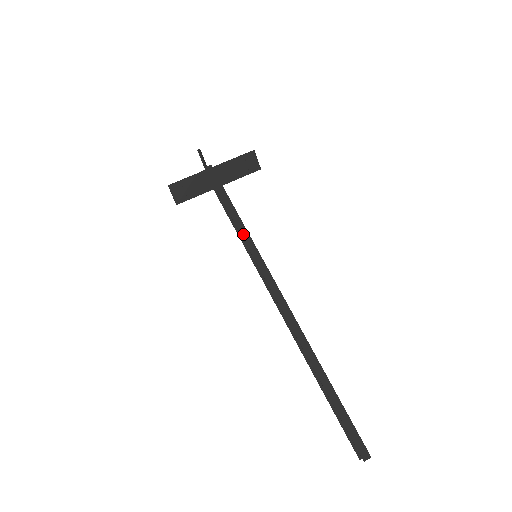
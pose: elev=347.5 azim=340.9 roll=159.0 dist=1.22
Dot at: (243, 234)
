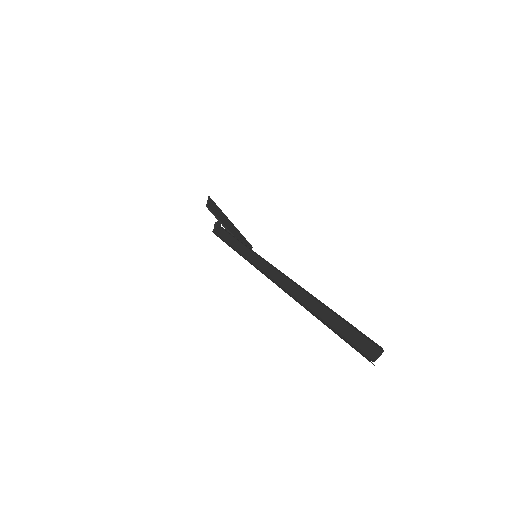
Dot at: (247, 246)
